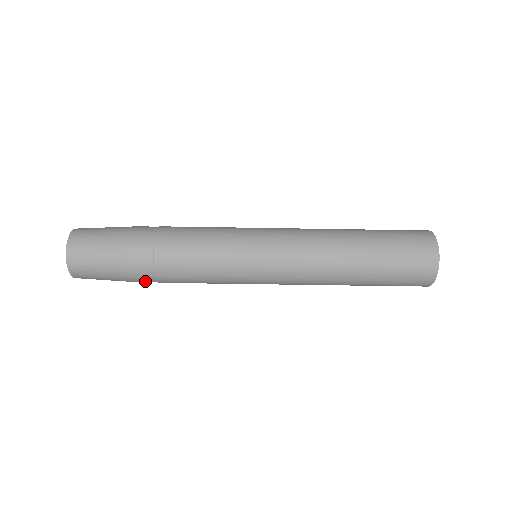
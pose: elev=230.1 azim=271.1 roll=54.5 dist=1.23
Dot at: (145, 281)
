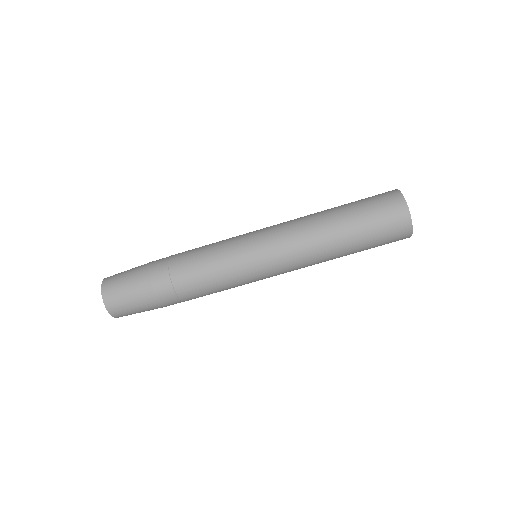
Dot at: (172, 304)
